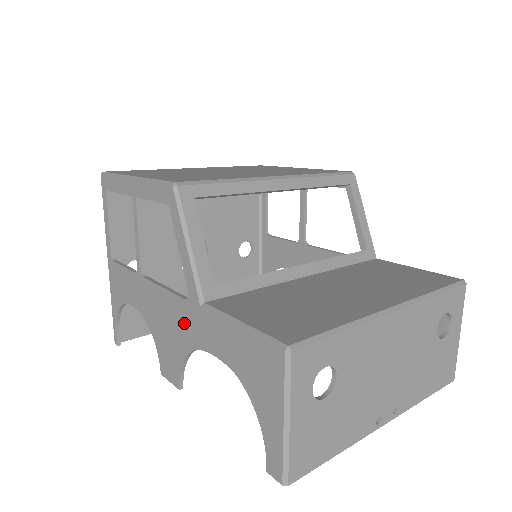
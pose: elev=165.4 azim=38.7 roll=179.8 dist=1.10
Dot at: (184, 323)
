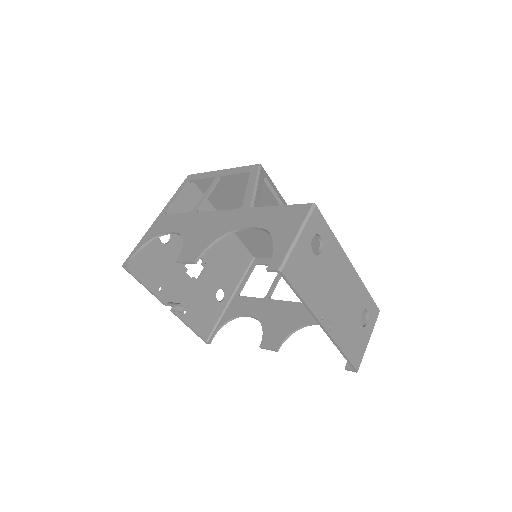
Dot at: (228, 221)
